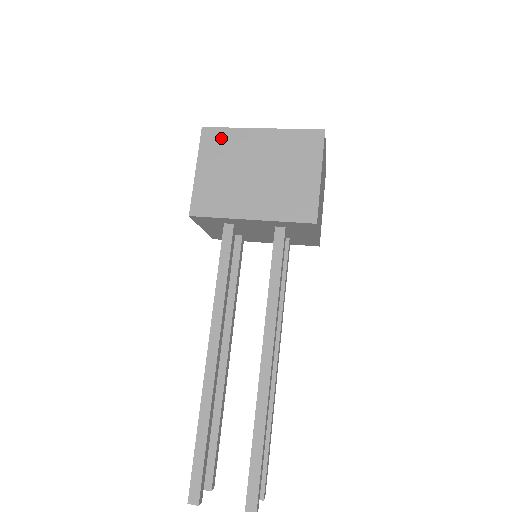
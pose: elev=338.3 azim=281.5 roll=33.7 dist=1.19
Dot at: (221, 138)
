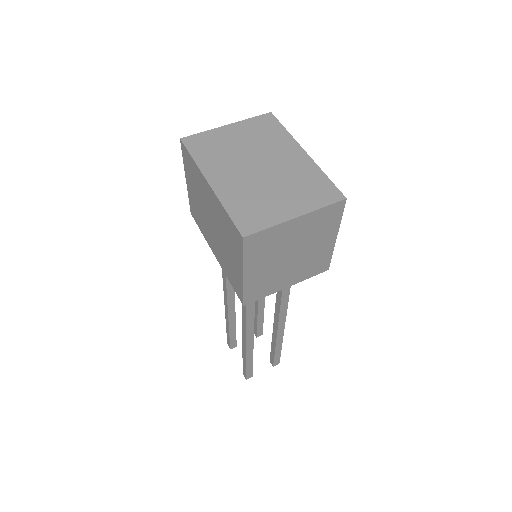
Dot at: (190, 164)
